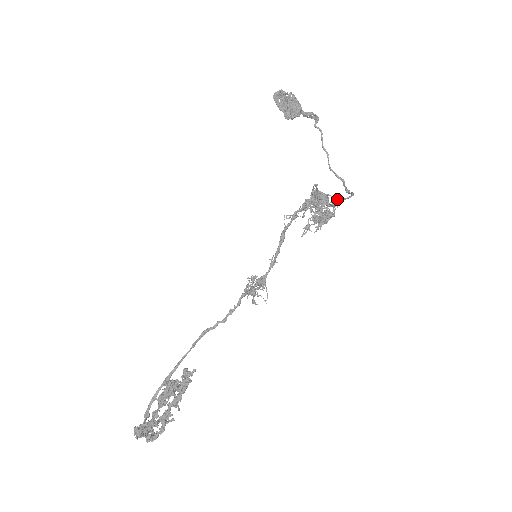
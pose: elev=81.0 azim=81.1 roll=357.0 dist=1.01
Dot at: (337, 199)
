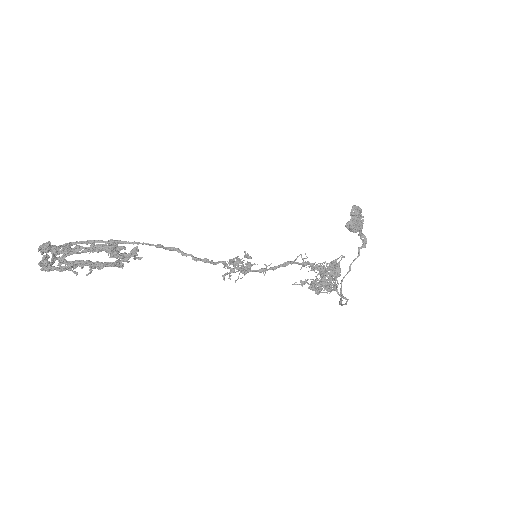
Dot at: (337, 291)
